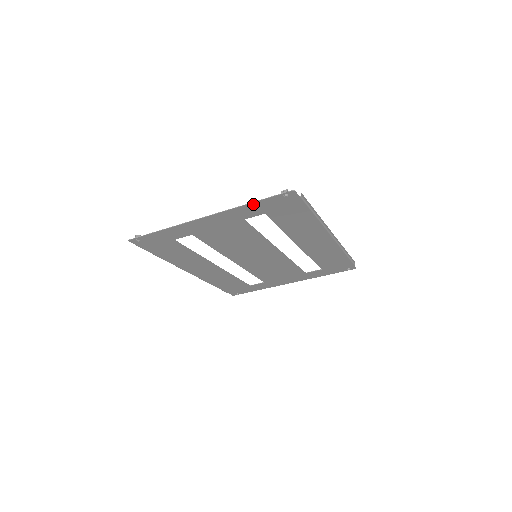
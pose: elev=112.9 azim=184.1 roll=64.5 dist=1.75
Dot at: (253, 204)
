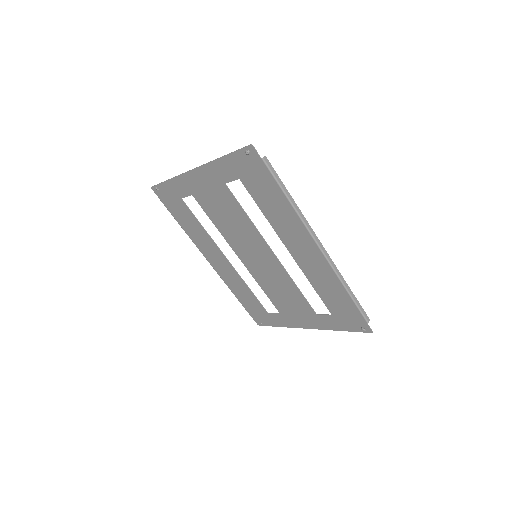
Dot at: (225, 159)
